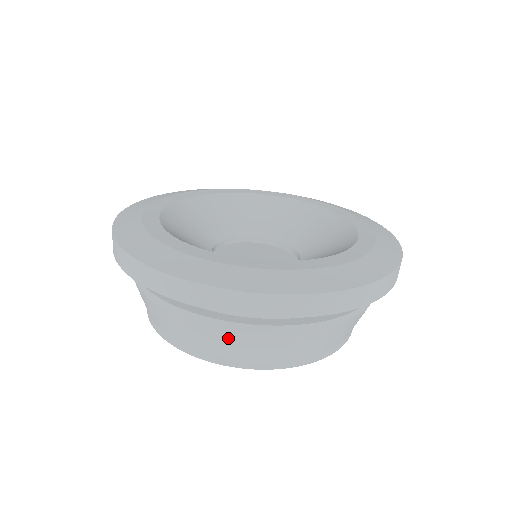
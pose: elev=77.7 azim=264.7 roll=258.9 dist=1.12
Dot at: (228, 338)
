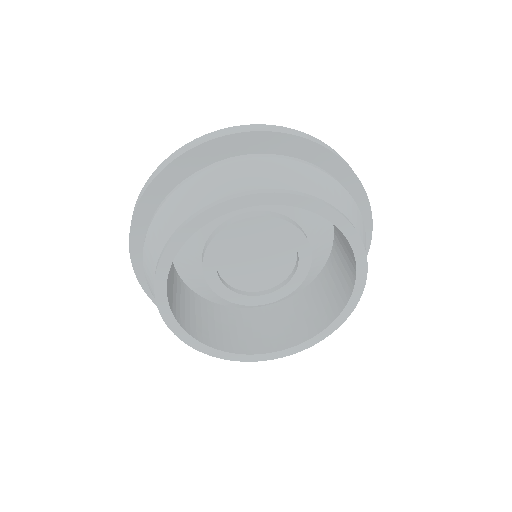
Dot at: (225, 172)
